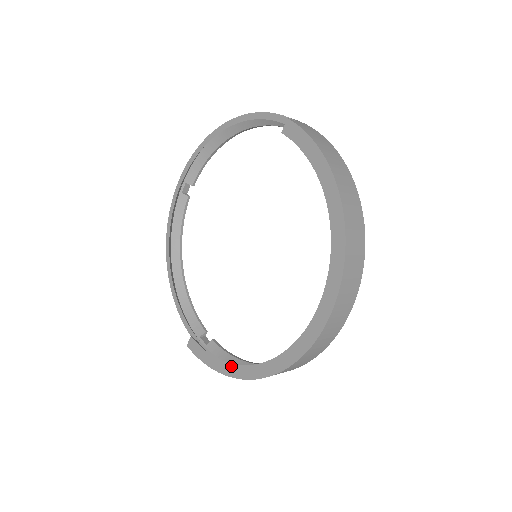
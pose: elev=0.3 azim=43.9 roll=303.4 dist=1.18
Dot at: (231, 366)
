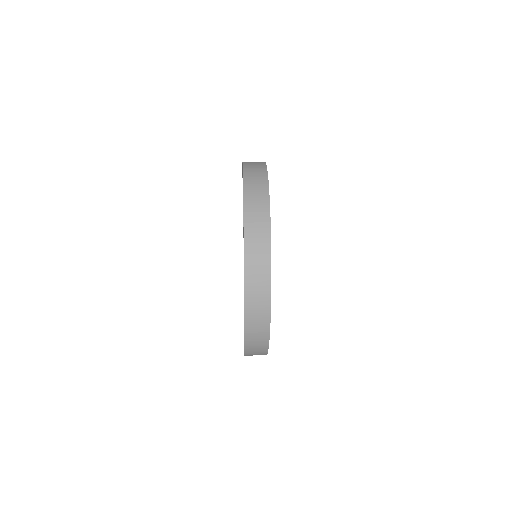
Dot at: occluded
